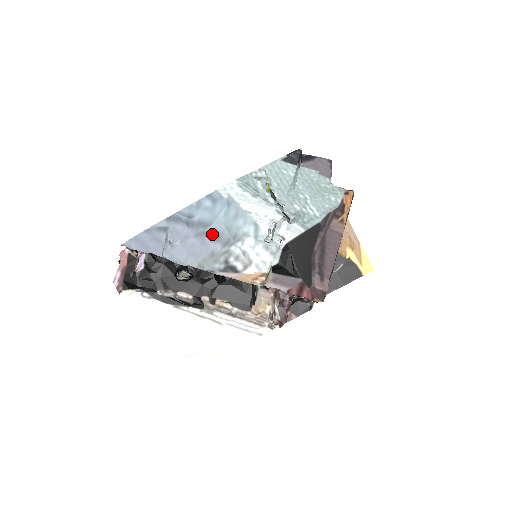
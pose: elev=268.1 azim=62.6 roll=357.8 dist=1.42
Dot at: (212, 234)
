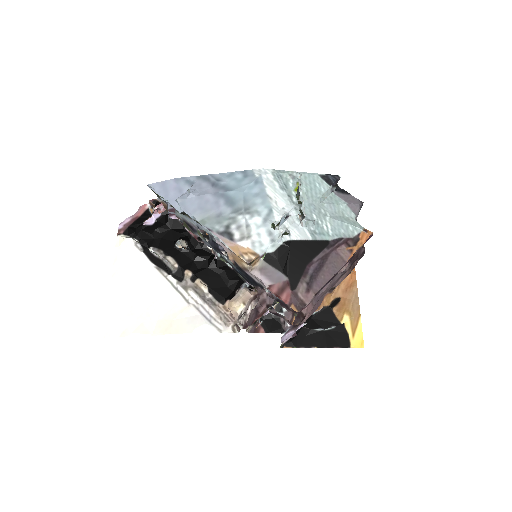
Dot at: (229, 198)
